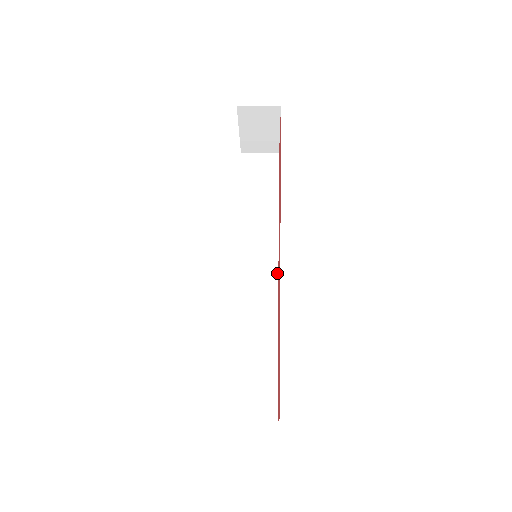
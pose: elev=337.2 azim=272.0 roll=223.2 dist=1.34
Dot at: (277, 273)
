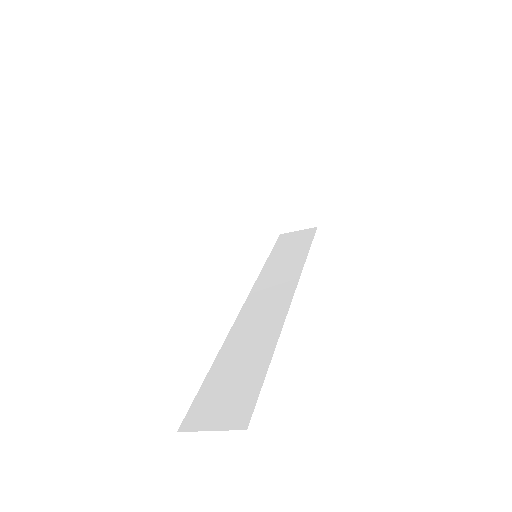
Dot at: (292, 294)
